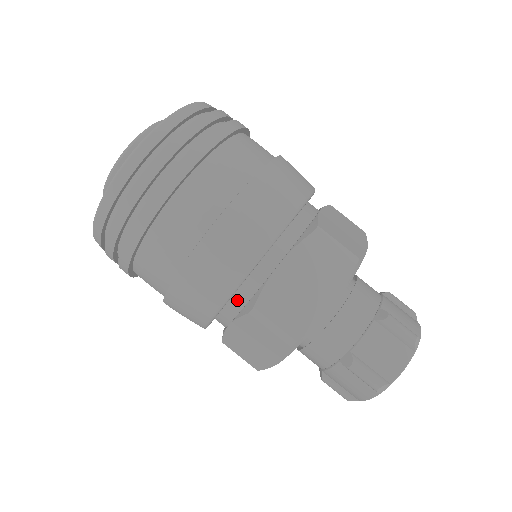
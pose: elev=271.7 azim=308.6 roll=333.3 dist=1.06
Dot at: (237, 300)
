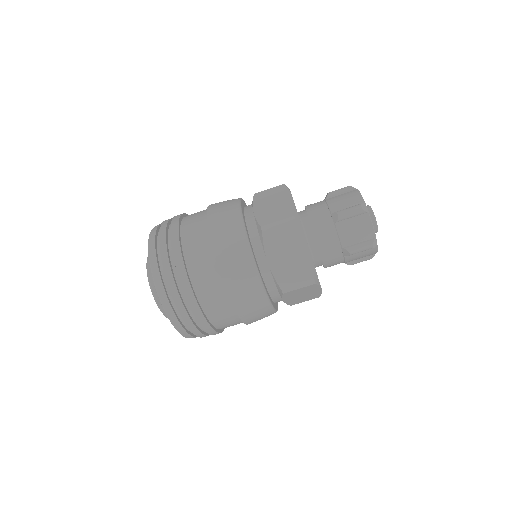
Dot at: (272, 292)
